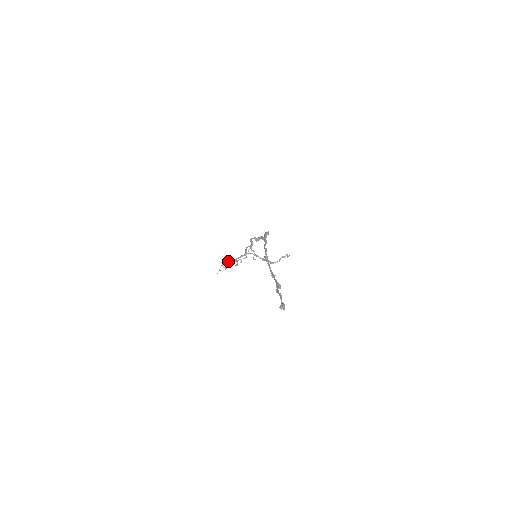
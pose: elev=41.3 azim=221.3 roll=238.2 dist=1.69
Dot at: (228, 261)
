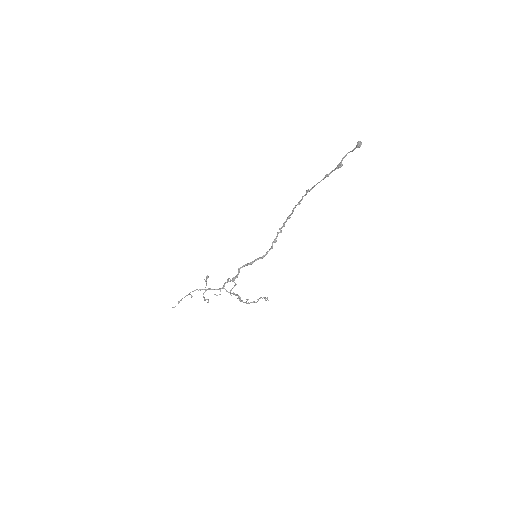
Dot at: (208, 276)
